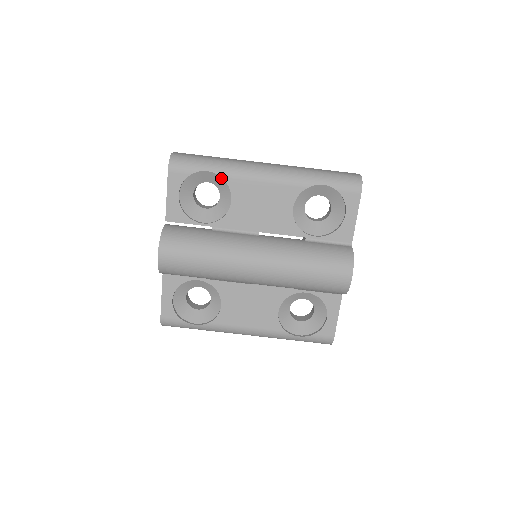
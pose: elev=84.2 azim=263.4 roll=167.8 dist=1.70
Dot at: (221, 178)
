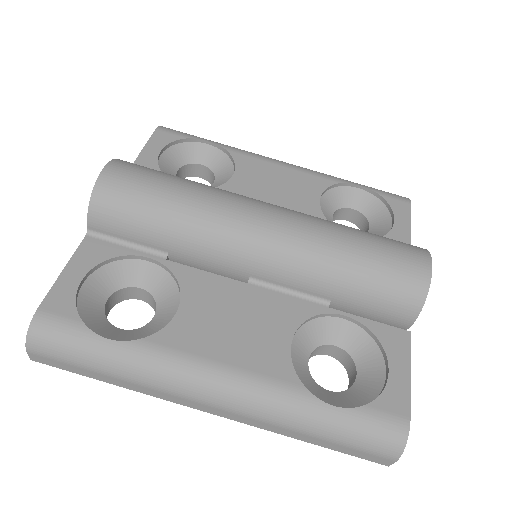
Dot at: (224, 155)
